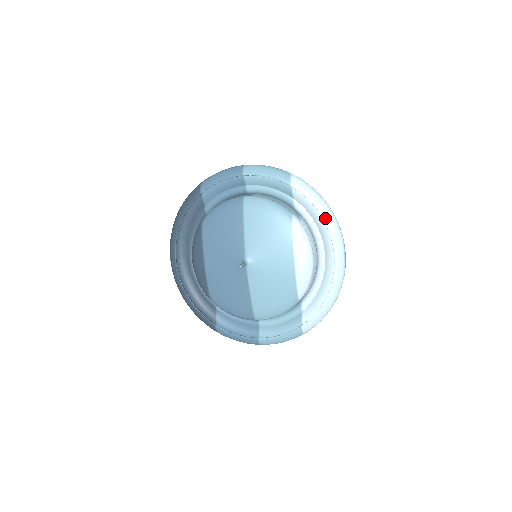
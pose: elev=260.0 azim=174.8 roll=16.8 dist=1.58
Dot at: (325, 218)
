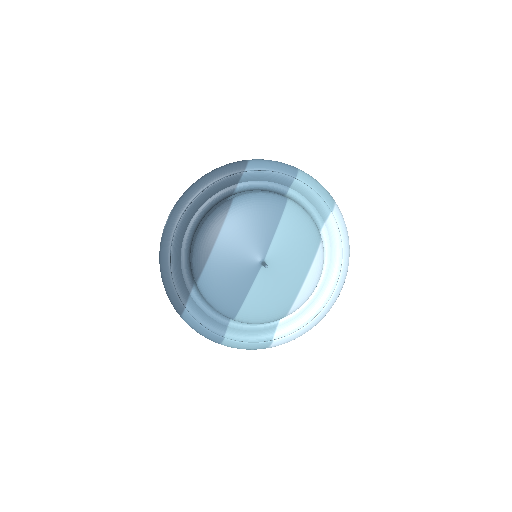
Dot at: (345, 254)
